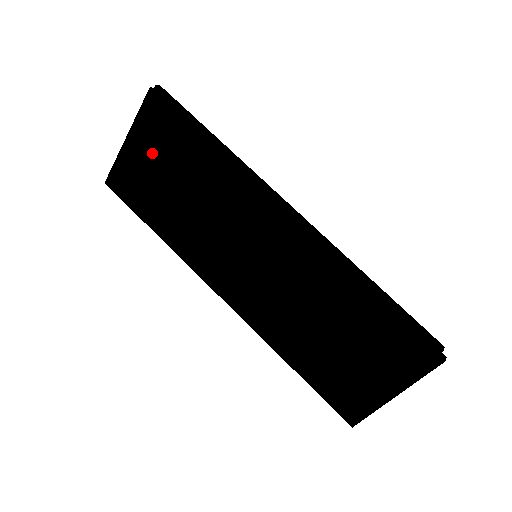
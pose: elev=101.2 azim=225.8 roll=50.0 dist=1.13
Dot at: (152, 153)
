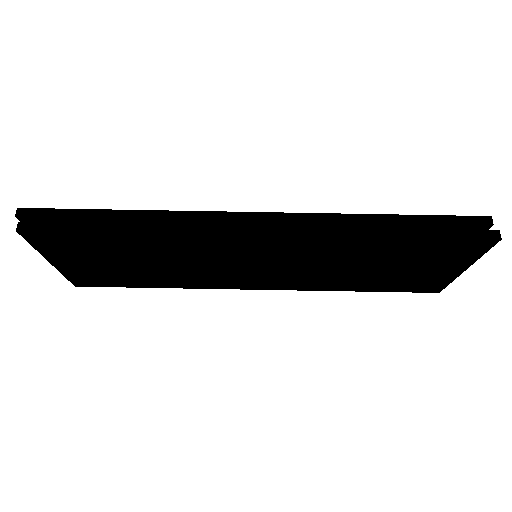
Dot at: (85, 259)
